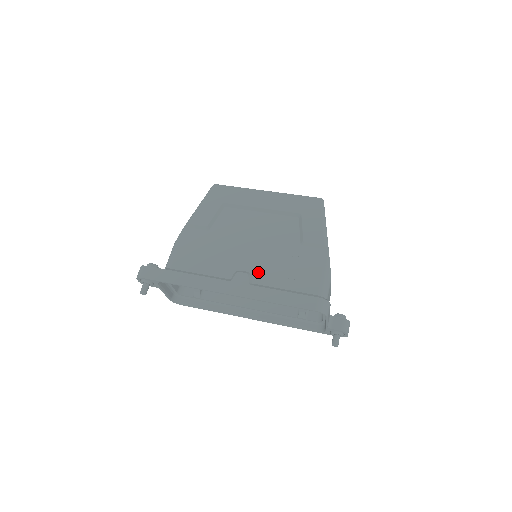
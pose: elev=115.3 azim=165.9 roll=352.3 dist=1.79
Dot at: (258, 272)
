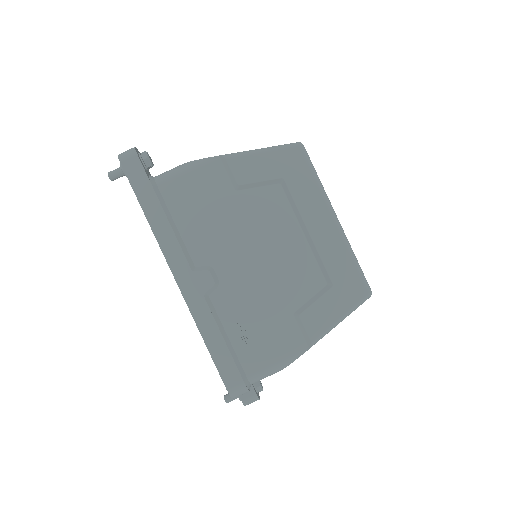
Dot at: (226, 292)
